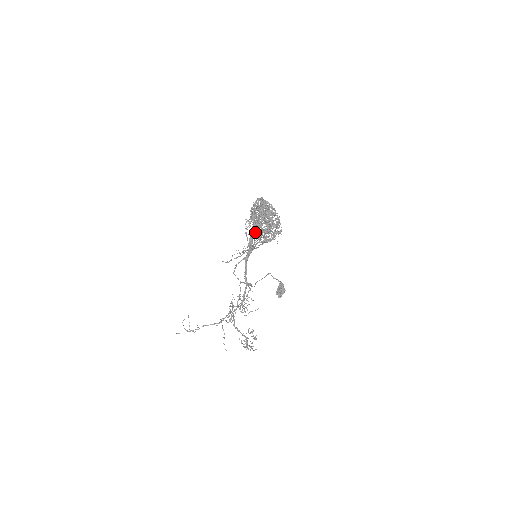
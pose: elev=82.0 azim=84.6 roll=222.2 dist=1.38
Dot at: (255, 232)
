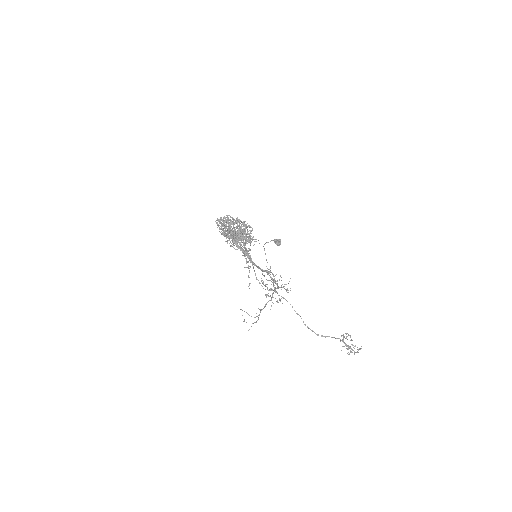
Dot at: (235, 240)
